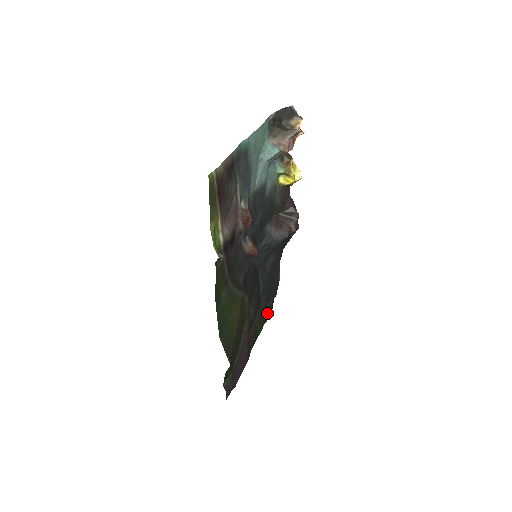
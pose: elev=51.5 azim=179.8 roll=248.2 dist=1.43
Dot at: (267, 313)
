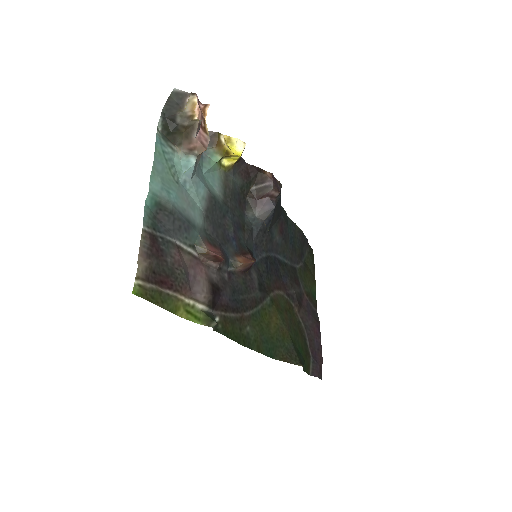
Dot at: (310, 263)
